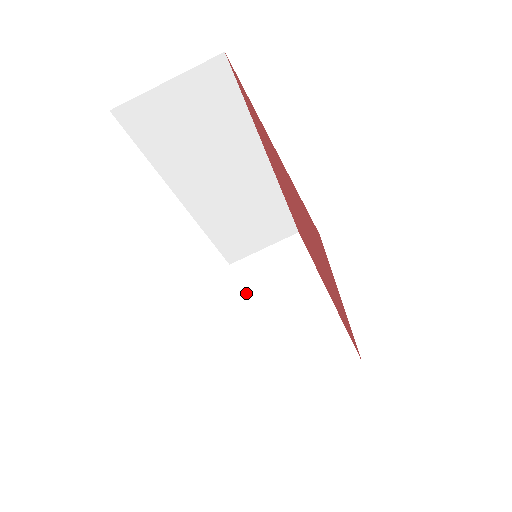
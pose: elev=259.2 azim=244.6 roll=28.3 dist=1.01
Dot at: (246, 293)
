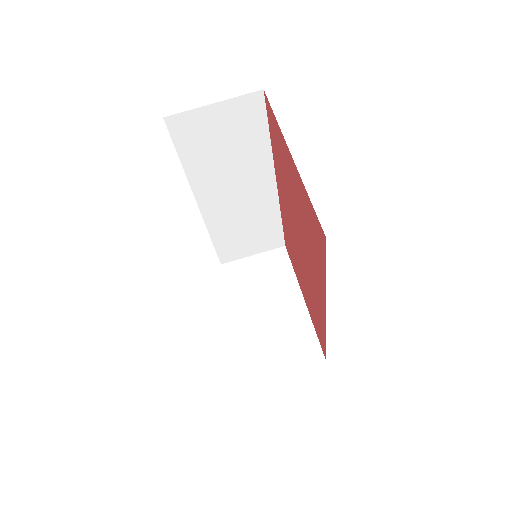
Dot at: (233, 291)
